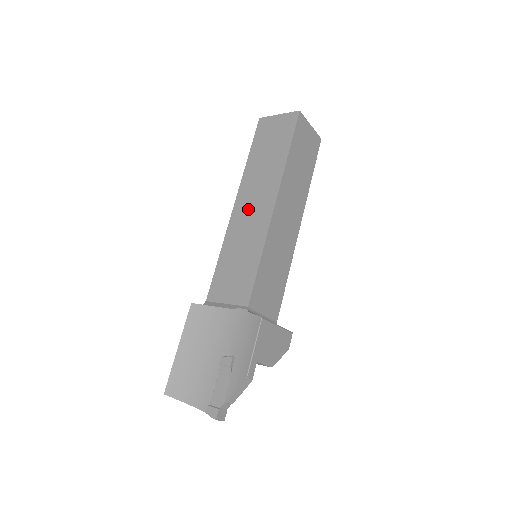
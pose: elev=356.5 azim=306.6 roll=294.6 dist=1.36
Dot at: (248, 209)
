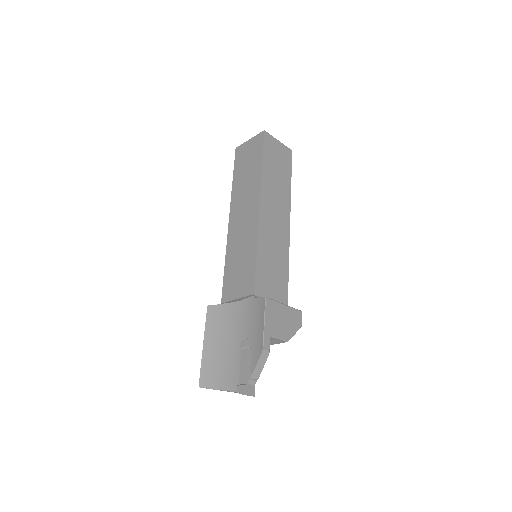
Dot at: (240, 219)
